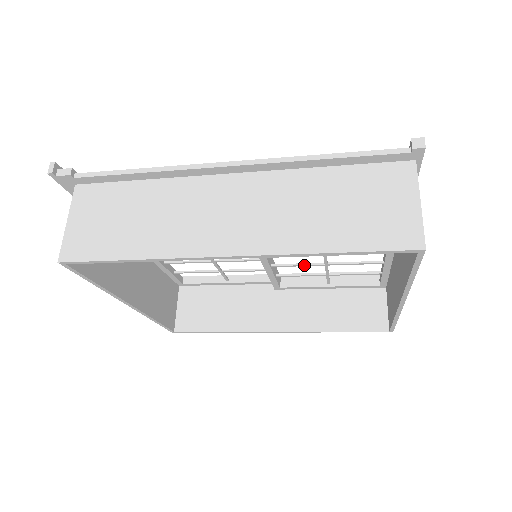
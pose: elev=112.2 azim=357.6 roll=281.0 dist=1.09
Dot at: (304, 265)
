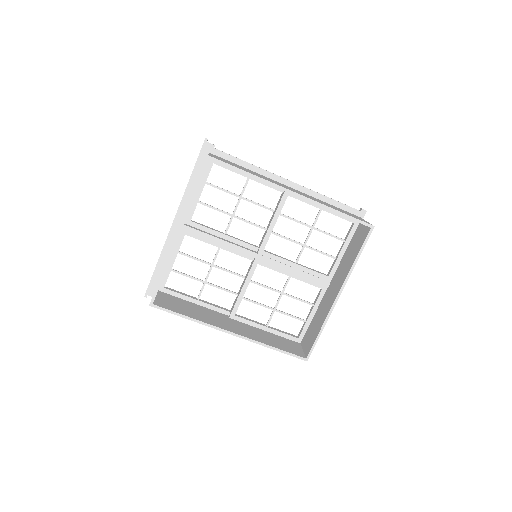
Dot at: (270, 288)
